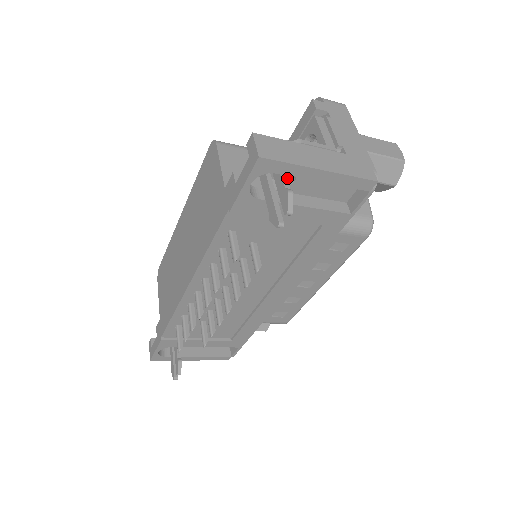
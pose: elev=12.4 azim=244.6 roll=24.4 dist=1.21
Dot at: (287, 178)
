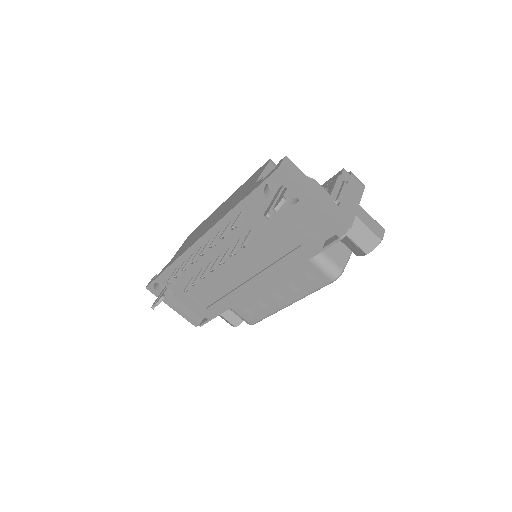
Dot at: (294, 200)
